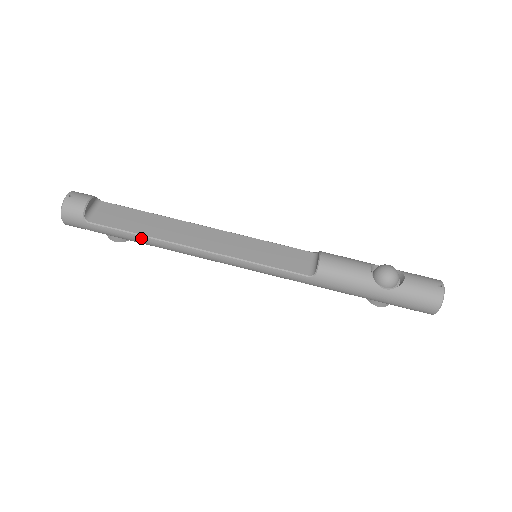
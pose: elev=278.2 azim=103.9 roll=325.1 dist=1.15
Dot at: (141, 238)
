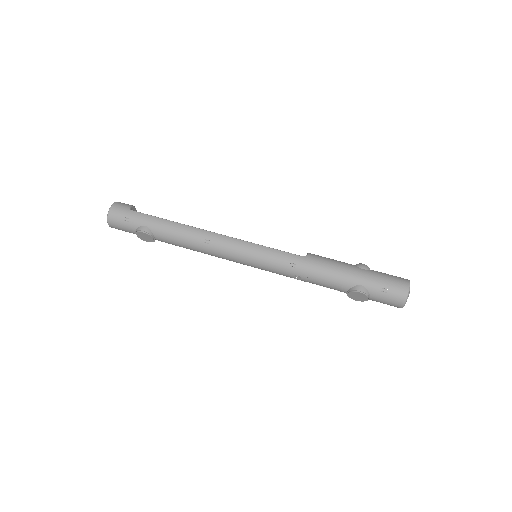
Dot at: (170, 223)
